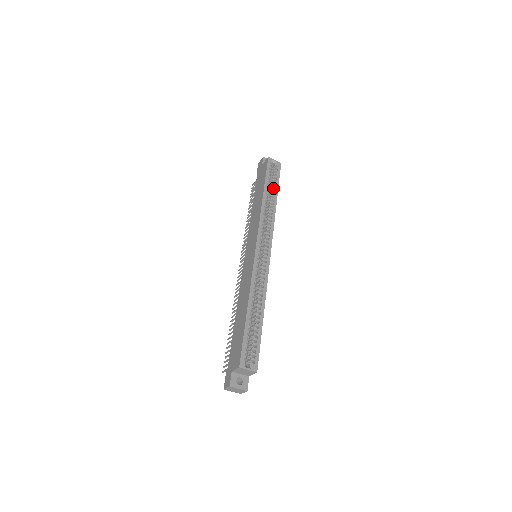
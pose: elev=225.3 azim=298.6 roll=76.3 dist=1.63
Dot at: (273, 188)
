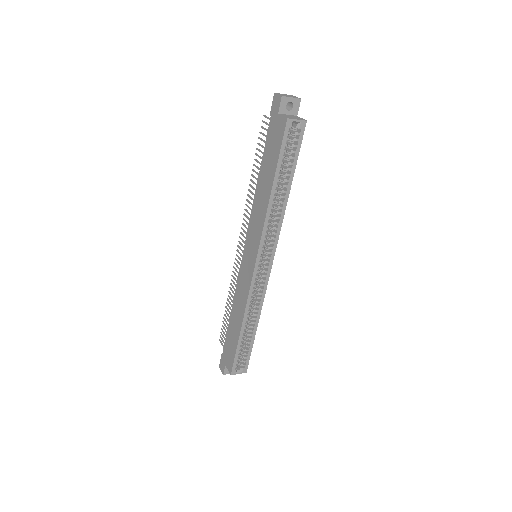
Dot at: (288, 169)
